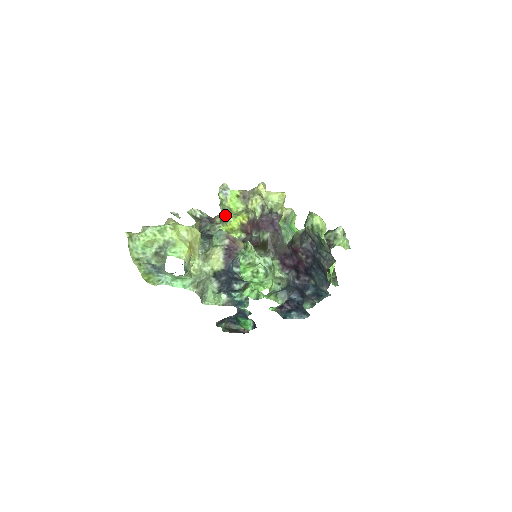
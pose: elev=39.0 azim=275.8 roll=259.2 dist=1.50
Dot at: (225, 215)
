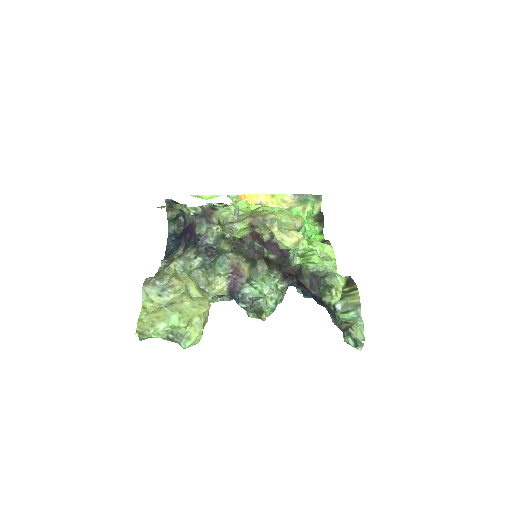
Dot at: (227, 233)
